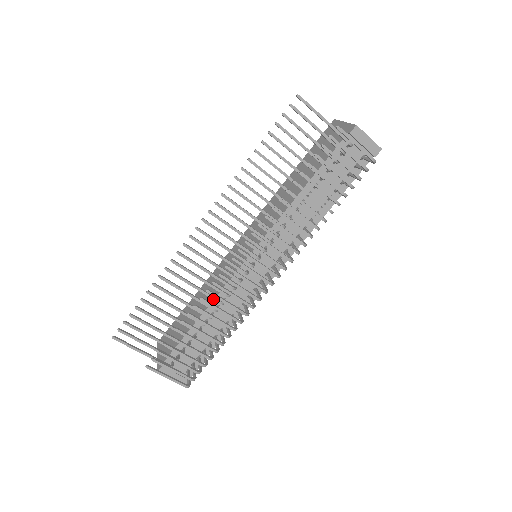
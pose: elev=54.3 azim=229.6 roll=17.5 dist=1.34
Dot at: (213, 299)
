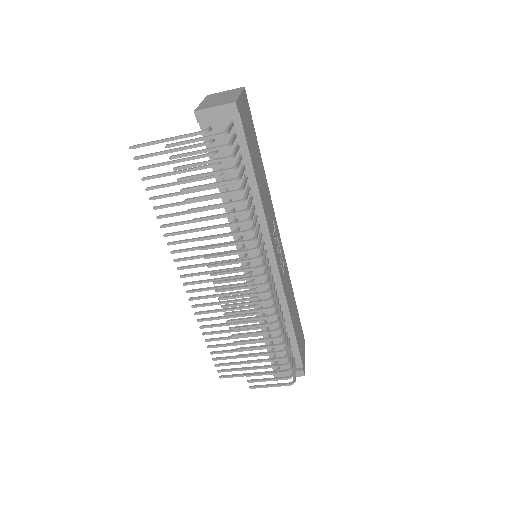
Dot at: occluded
